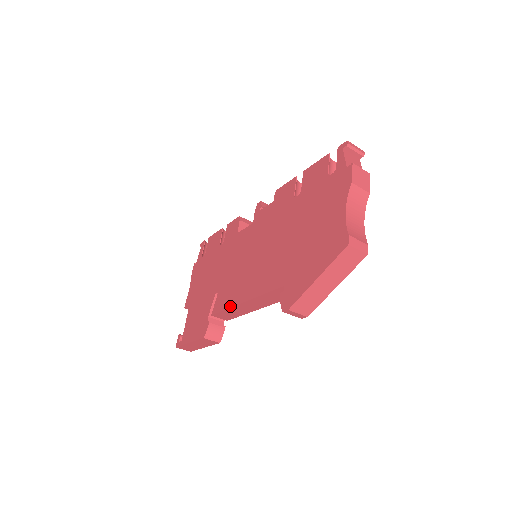
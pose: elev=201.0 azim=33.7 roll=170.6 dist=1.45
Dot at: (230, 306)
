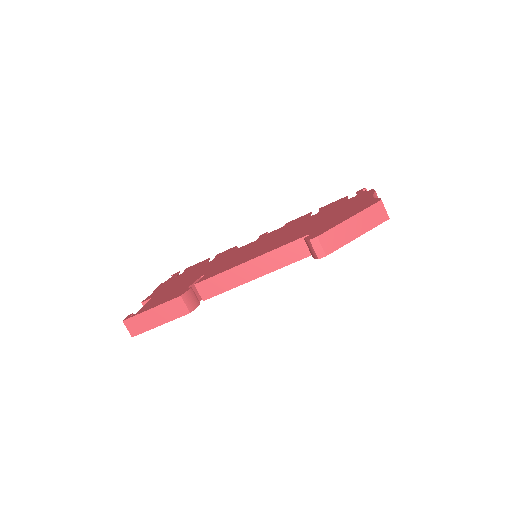
Dot at: (228, 269)
